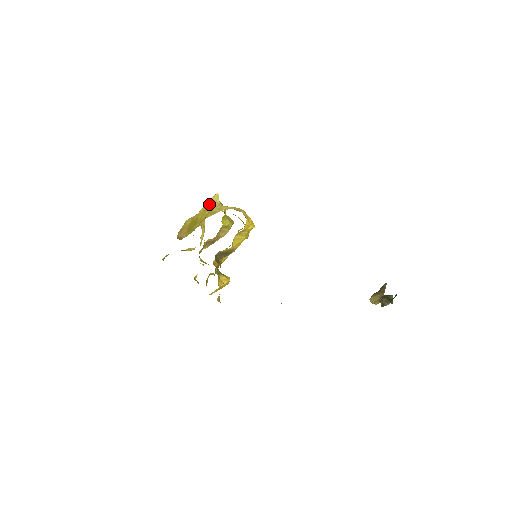
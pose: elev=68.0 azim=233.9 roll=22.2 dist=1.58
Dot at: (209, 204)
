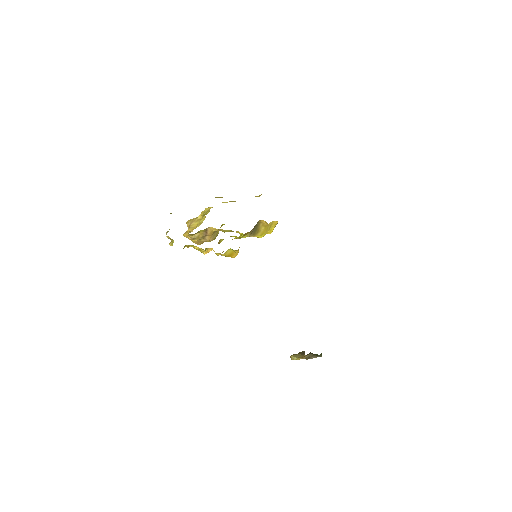
Dot at: occluded
